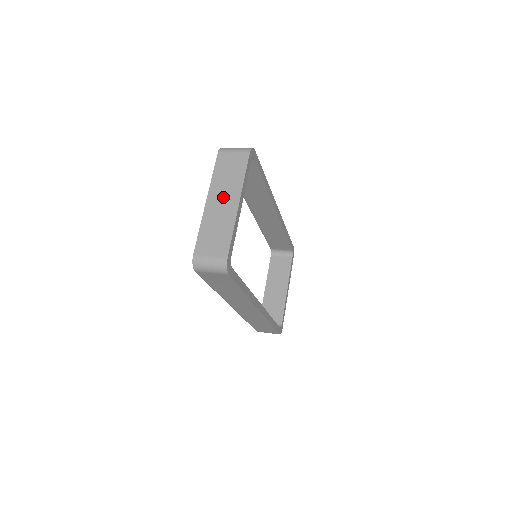
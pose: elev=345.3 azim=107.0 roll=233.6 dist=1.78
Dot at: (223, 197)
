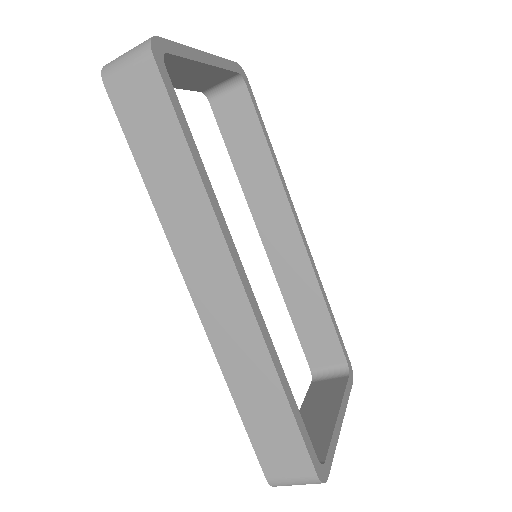
Dot at: occluded
